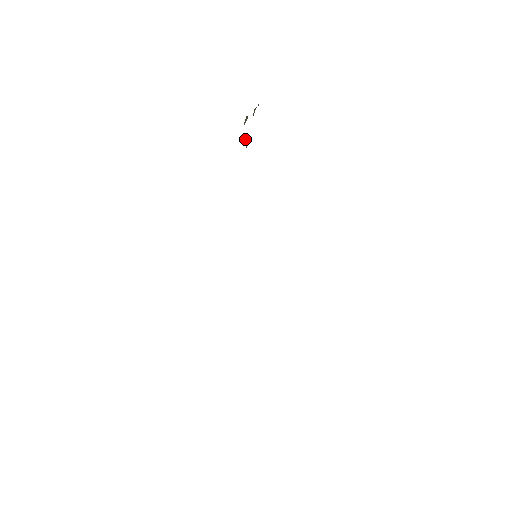
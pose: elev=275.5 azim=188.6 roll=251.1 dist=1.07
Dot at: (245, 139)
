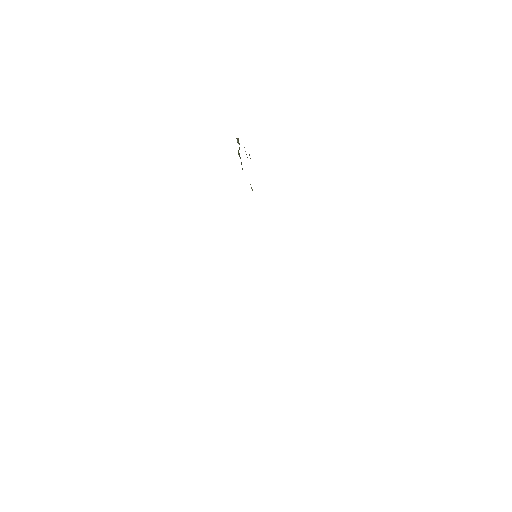
Dot at: (238, 154)
